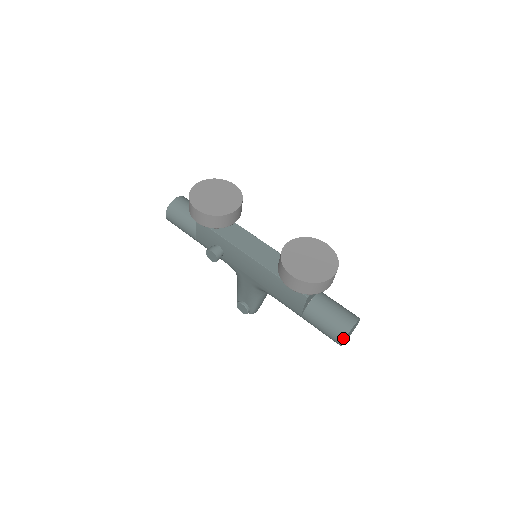
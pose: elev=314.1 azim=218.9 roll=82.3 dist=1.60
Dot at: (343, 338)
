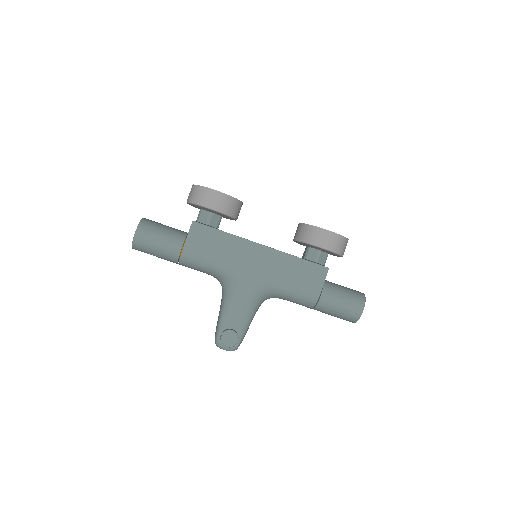
Dot at: (364, 303)
